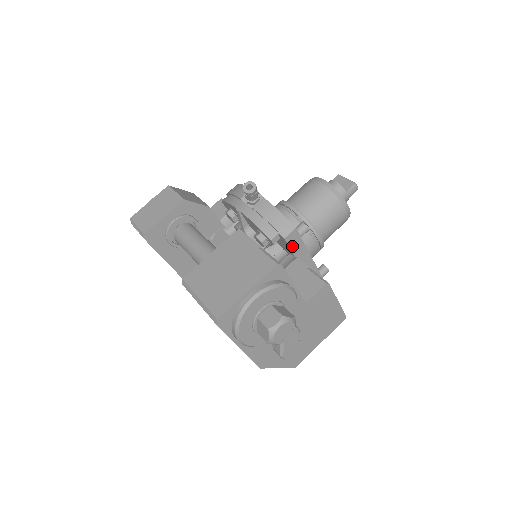
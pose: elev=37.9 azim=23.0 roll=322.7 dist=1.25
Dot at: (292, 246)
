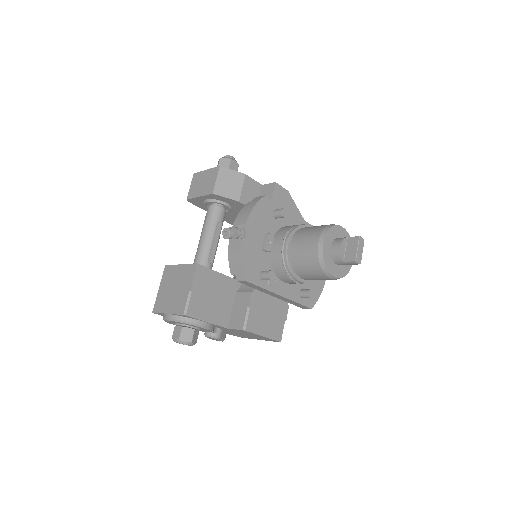
Dot at: (249, 285)
